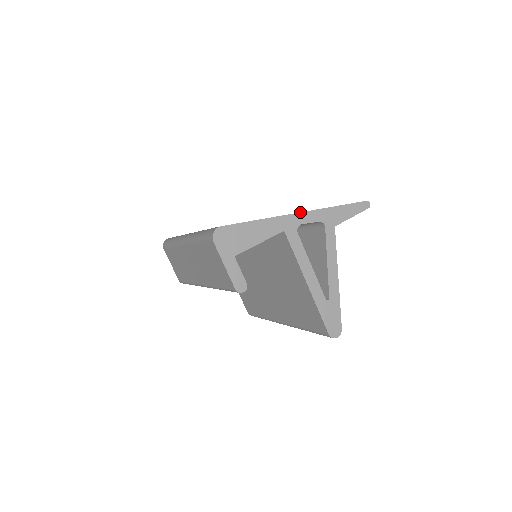
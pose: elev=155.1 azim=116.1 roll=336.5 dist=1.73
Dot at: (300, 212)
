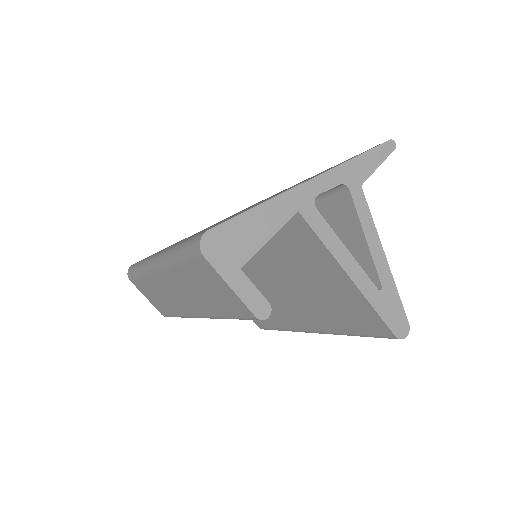
Dot at: (311, 178)
